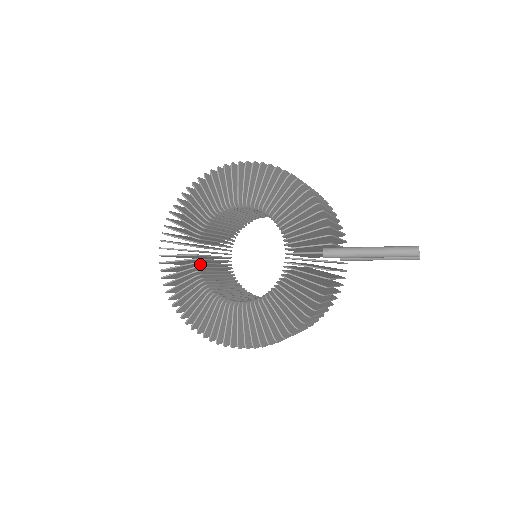
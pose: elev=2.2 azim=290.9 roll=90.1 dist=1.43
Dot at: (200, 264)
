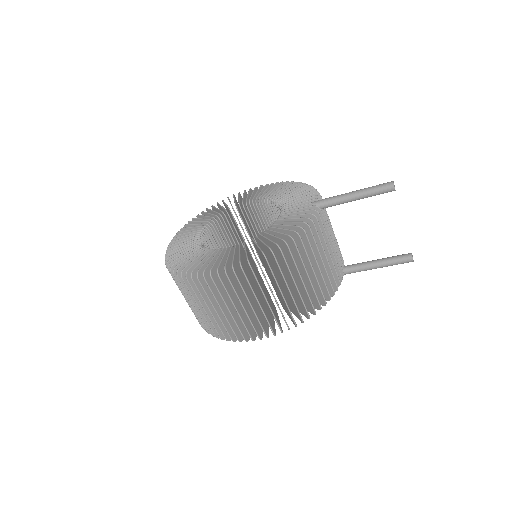
Dot at: occluded
